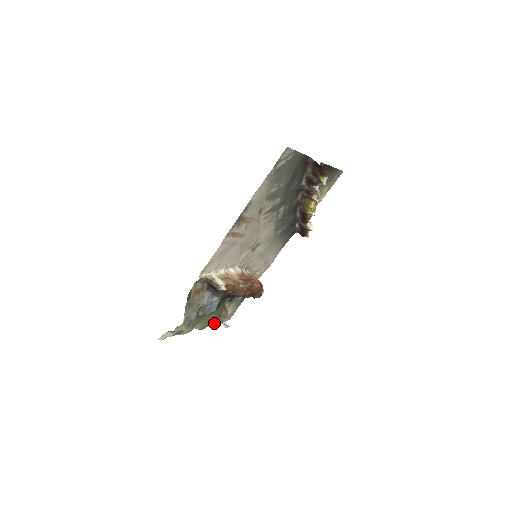
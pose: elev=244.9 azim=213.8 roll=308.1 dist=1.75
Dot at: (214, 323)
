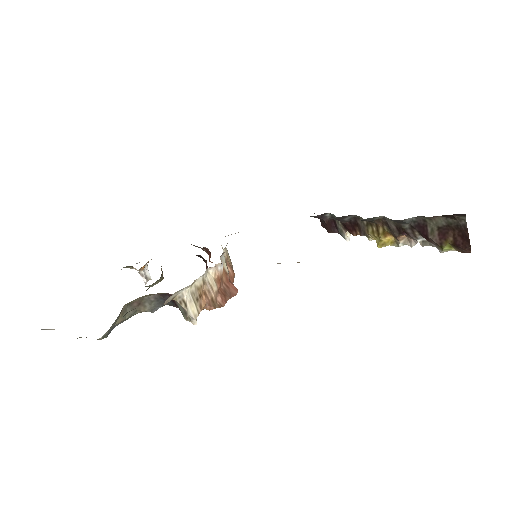
Dot at: occluded
